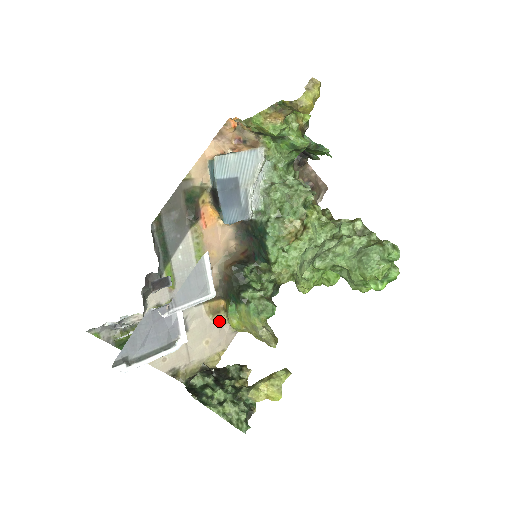
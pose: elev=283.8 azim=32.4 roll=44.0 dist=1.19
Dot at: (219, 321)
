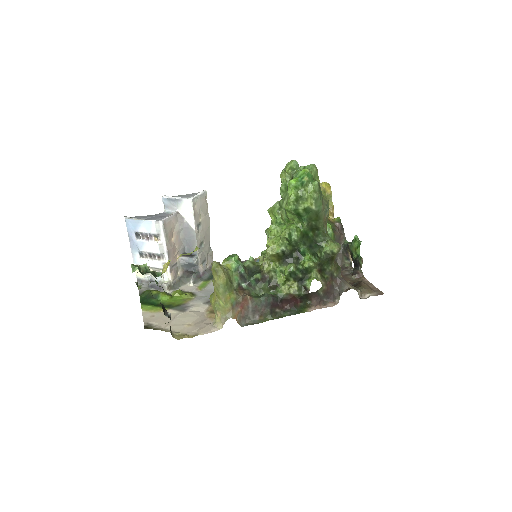
Dot at: (211, 318)
